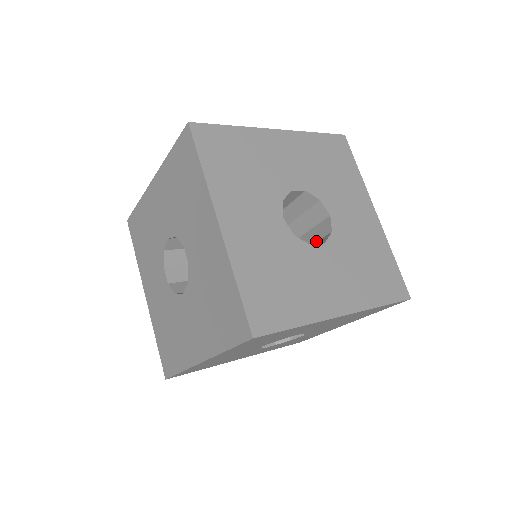
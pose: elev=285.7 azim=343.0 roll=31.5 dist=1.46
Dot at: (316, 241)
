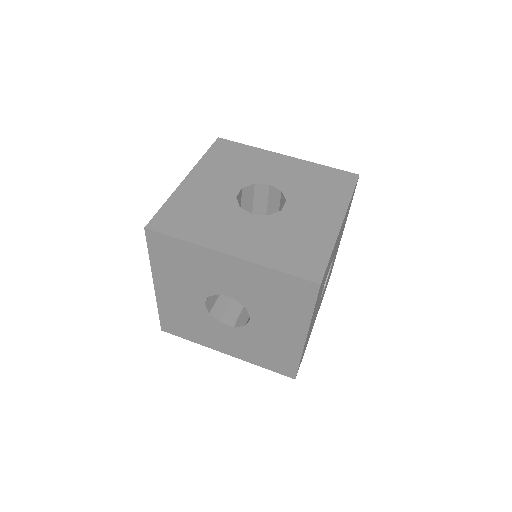
Dot at: (279, 207)
